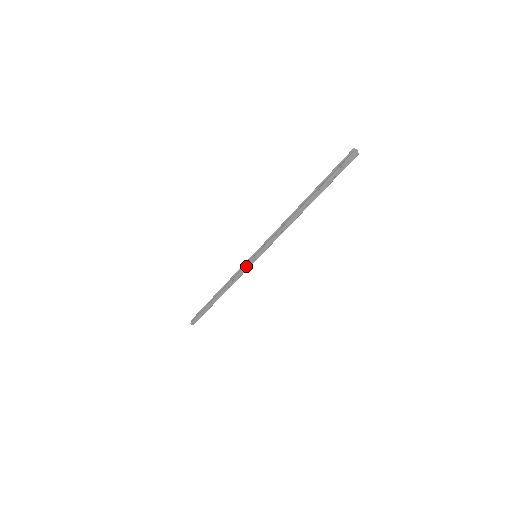
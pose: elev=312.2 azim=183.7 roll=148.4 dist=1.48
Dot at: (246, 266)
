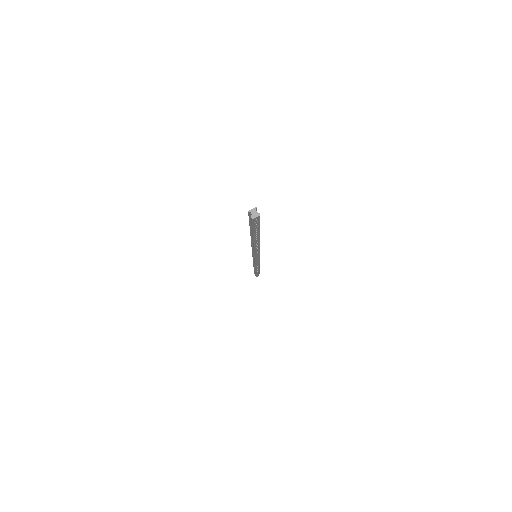
Dot at: (256, 262)
